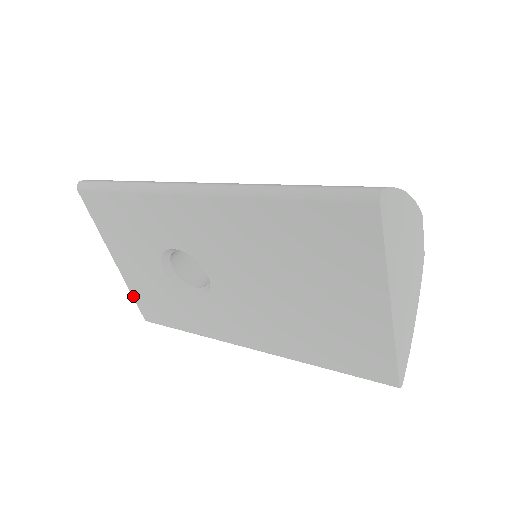
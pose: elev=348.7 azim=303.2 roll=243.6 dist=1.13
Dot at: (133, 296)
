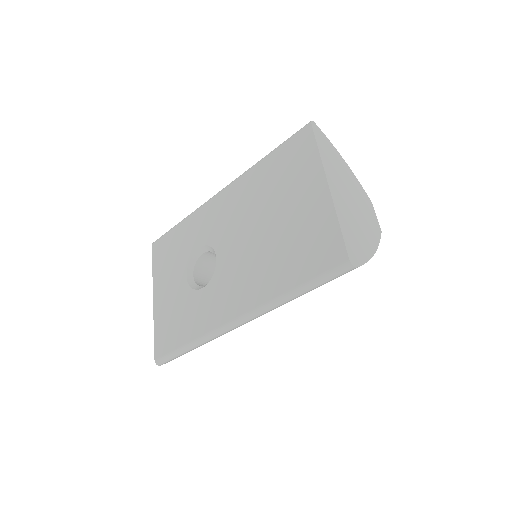
Dot at: (154, 332)
